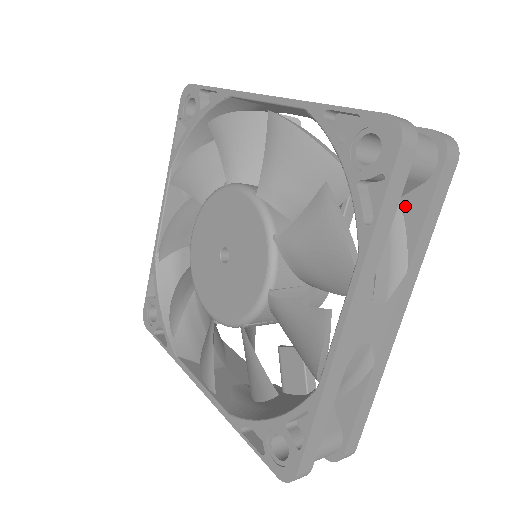
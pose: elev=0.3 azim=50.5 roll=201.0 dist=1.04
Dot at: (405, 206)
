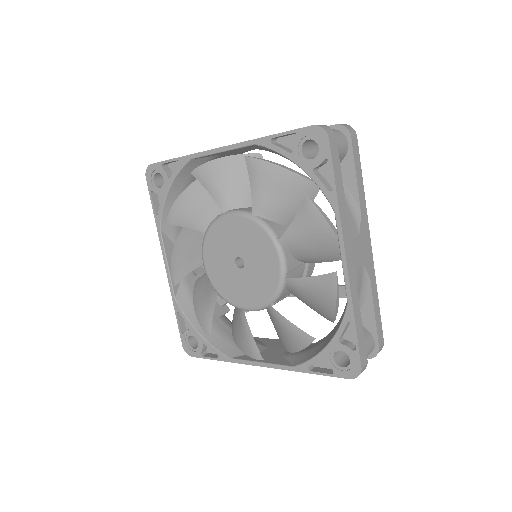
Dot at: occluded
